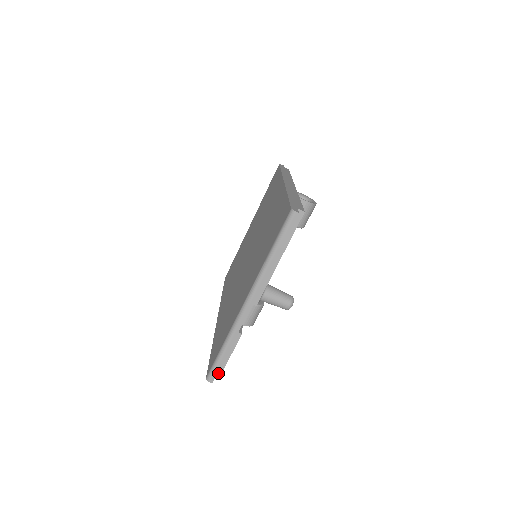
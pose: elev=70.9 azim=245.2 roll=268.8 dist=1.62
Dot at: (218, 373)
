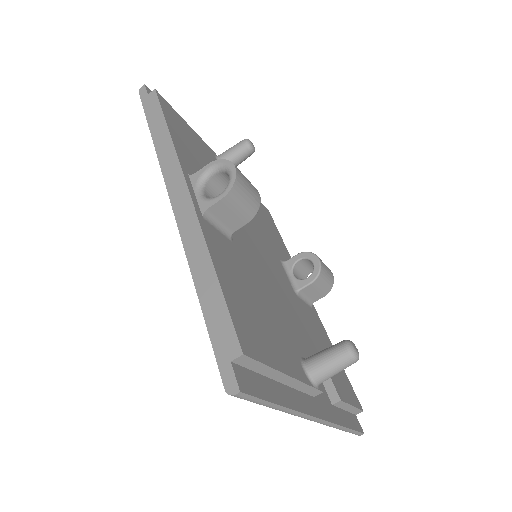
Dot at: (359, 412)
